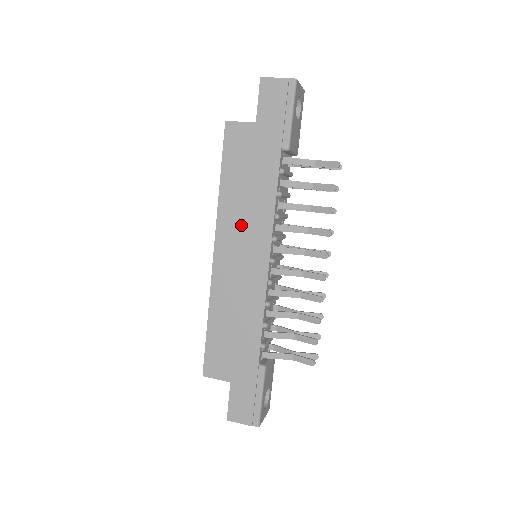
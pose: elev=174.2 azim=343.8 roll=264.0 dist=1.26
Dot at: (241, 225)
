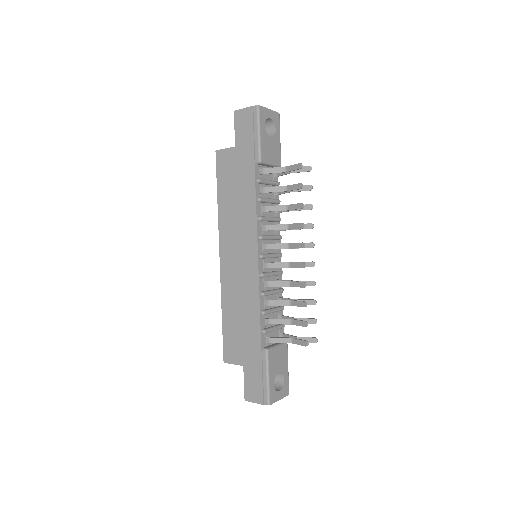
Dot at: (235, 230)
